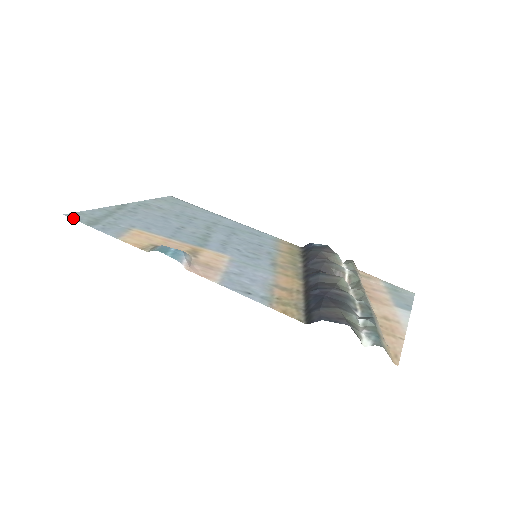
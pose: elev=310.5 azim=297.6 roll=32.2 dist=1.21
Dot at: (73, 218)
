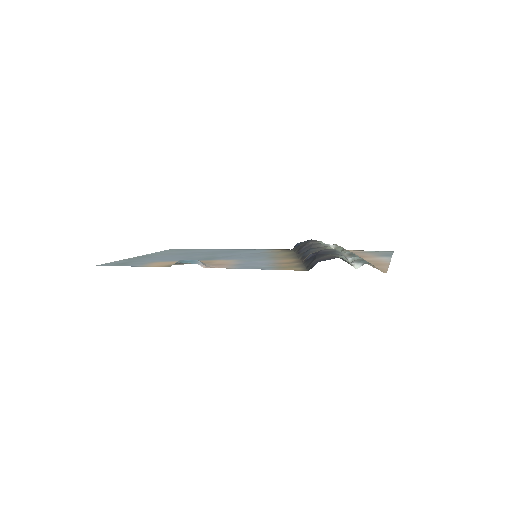
Dot at: (104, 265)
